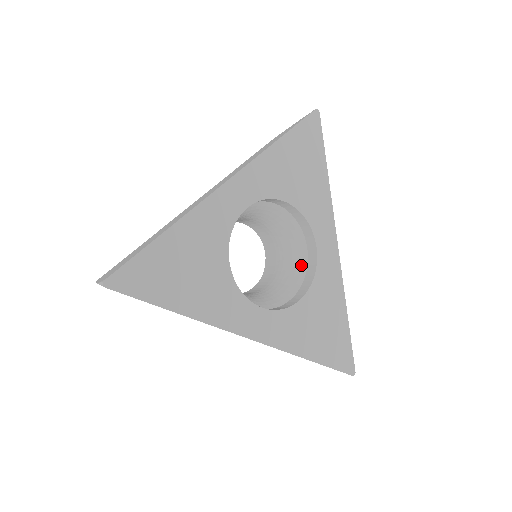
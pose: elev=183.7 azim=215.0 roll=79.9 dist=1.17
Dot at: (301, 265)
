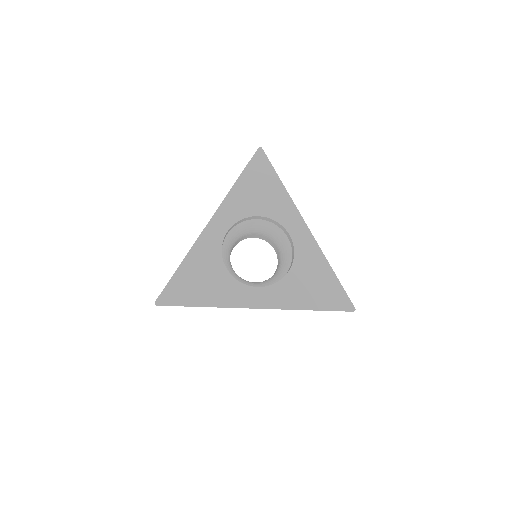
Dot at: (288, 250)
